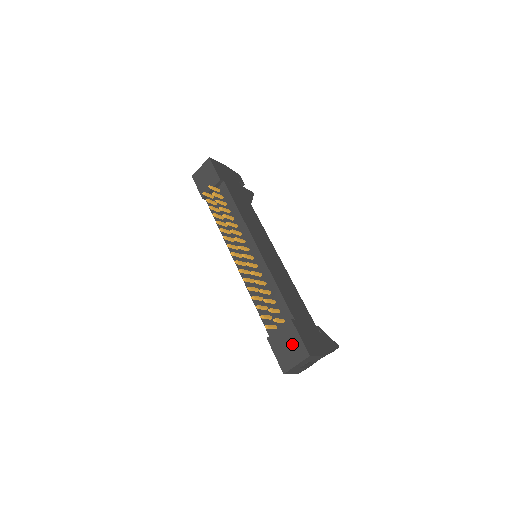
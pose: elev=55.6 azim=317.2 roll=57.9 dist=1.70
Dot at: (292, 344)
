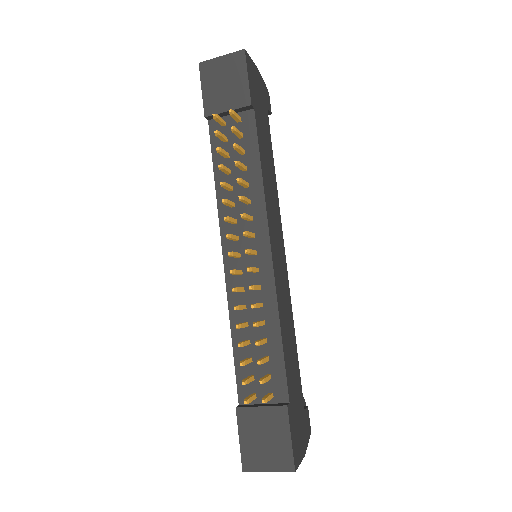
Dot at: (274, 440)
